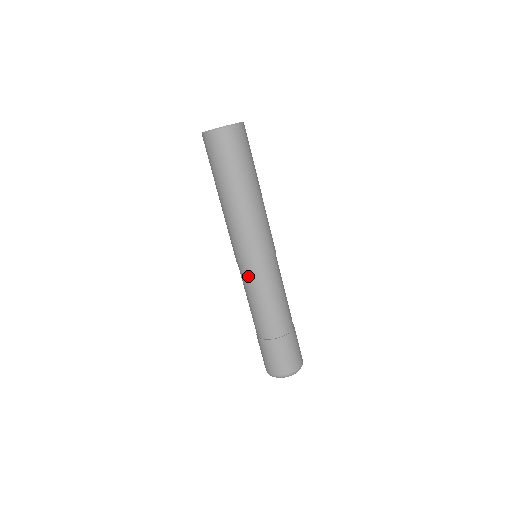
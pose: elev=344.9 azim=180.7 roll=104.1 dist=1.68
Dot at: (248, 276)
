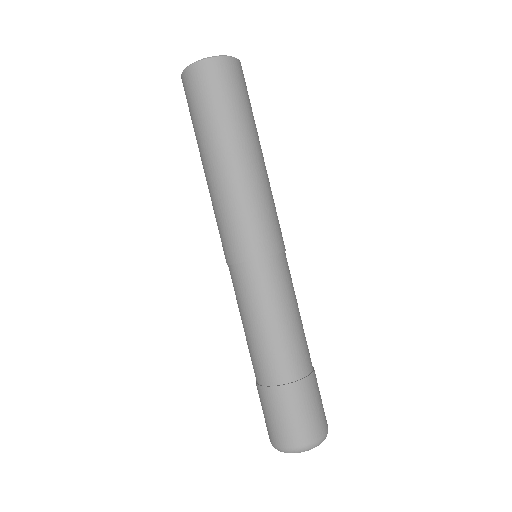
Dot at: occluded
